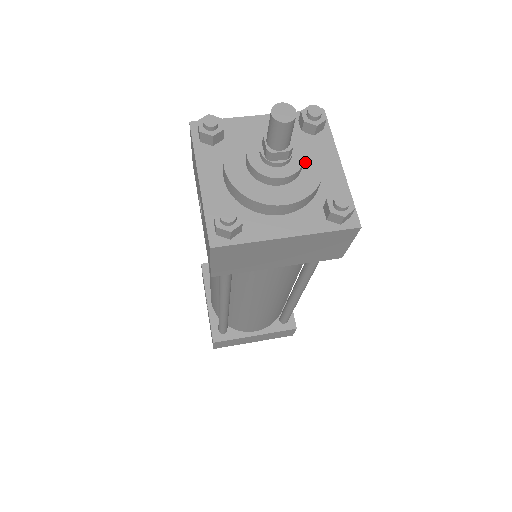
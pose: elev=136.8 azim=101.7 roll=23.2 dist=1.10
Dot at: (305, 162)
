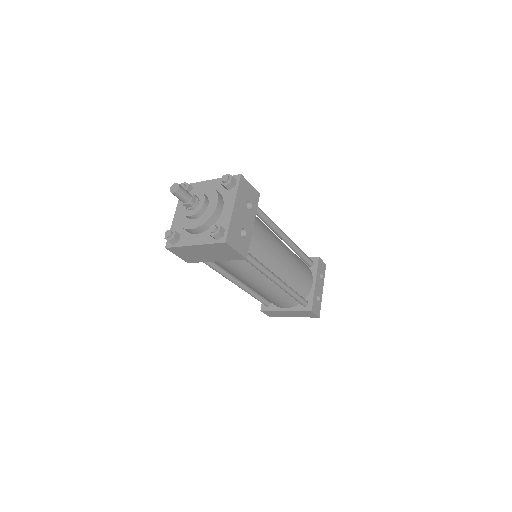
Dot at: (209, 207)
